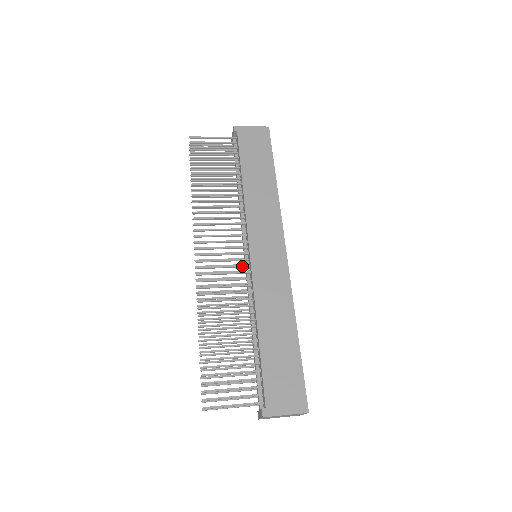
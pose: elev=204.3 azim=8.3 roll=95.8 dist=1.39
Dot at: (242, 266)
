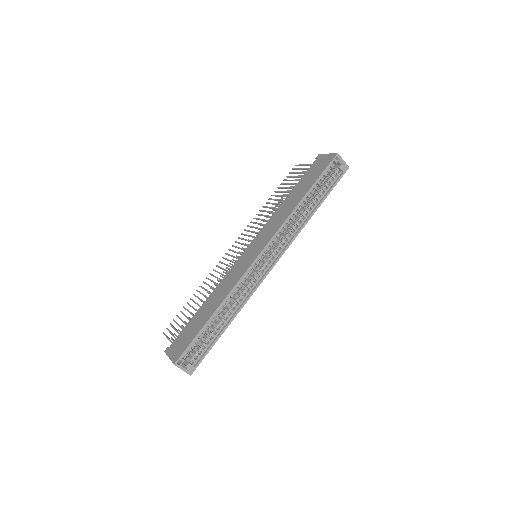
Dot at: occluded
